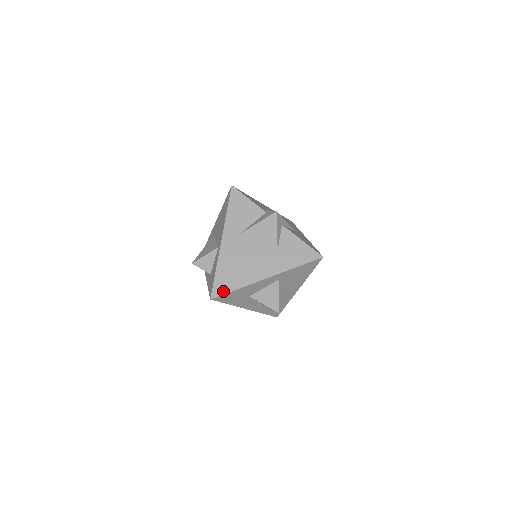
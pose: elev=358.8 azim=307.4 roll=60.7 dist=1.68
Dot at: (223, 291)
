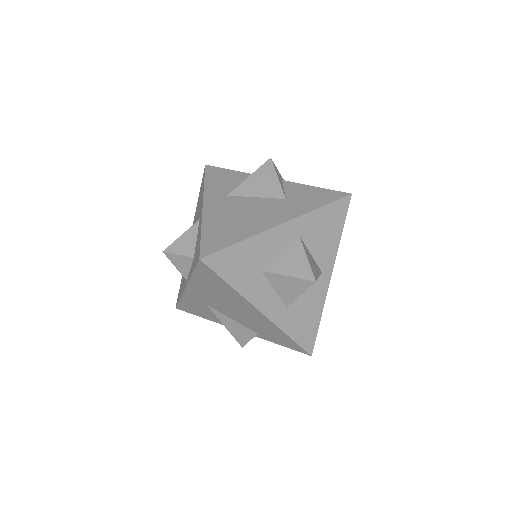
Dot at: (218, 247)
